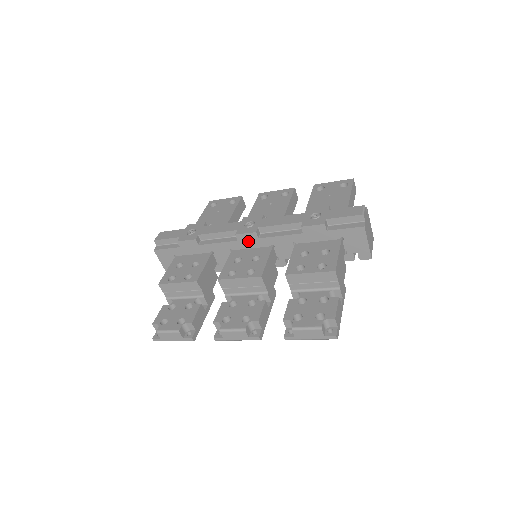
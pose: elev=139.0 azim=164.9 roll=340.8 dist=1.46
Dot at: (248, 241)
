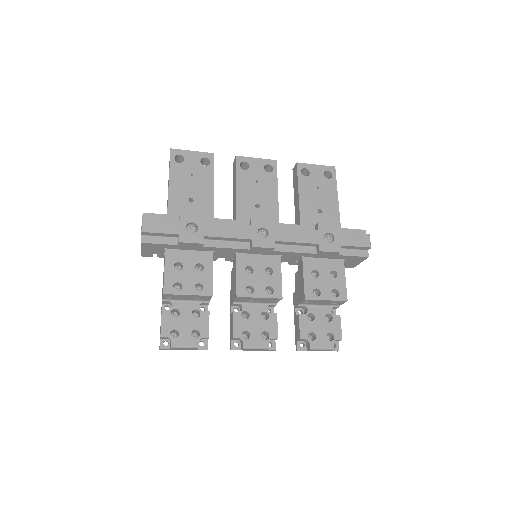
Dot at: (260, 251)
